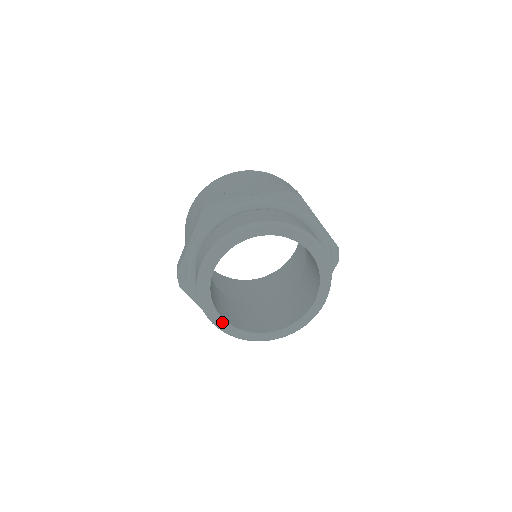
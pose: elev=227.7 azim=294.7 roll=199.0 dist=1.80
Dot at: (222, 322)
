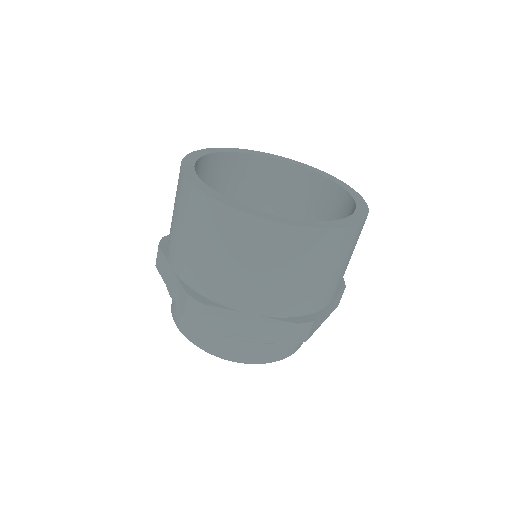
Dot at: occluded
